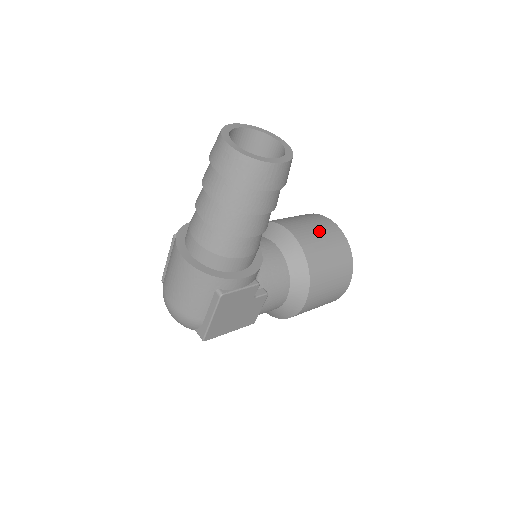
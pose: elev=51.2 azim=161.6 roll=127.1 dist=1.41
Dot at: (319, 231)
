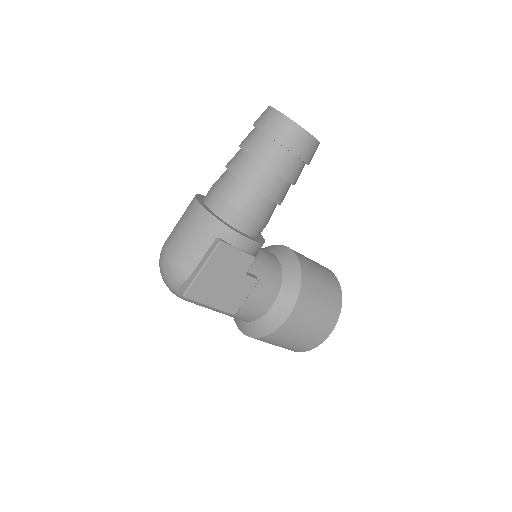
Dot at: (317, 266)
